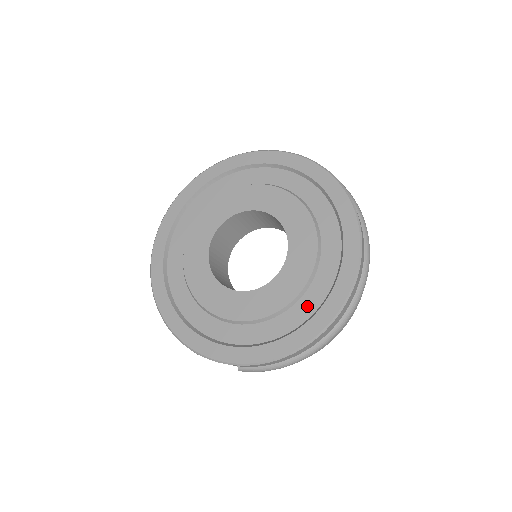
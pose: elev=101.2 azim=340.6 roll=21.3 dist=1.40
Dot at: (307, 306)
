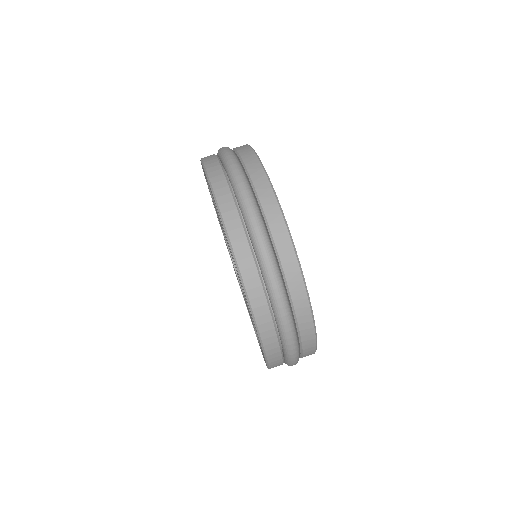
Dot at: occluded
